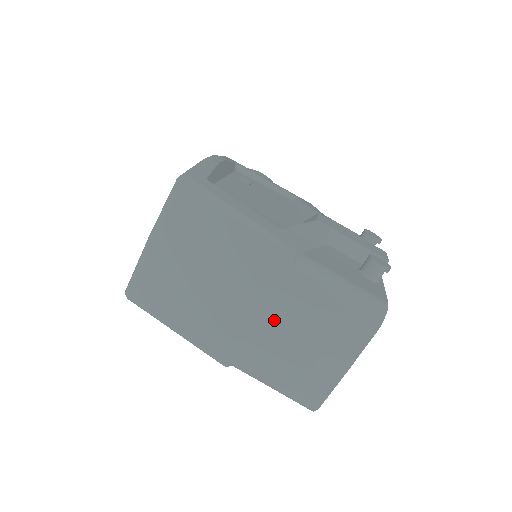
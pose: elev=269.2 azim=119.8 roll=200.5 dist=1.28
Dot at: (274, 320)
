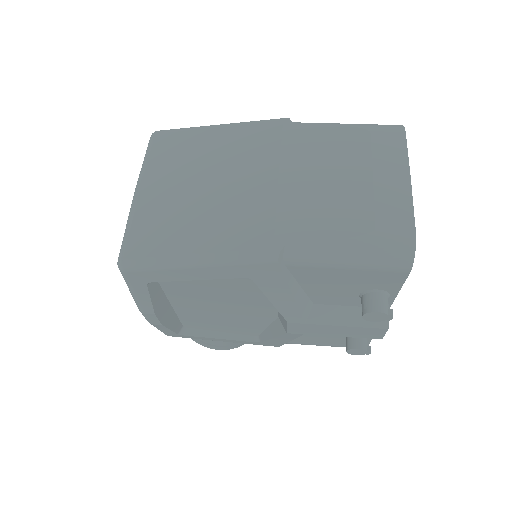
Dot at: (302, 172)
